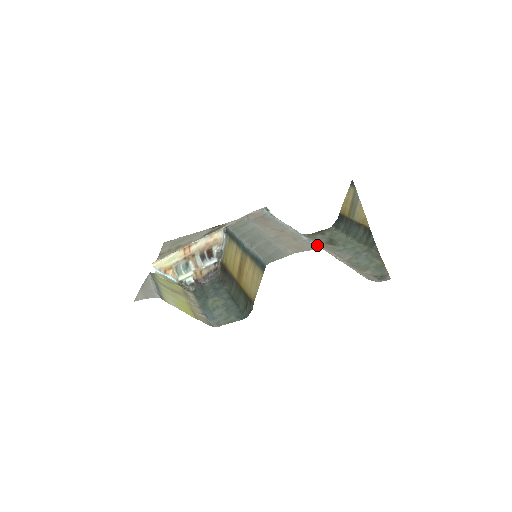
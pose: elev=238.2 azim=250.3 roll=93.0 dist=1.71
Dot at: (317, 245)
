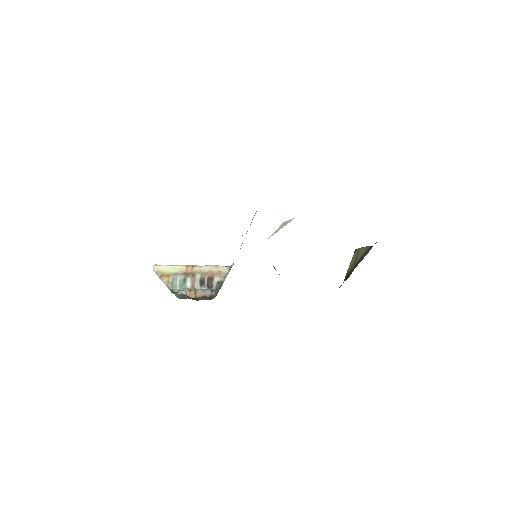
Dot at: occluded
